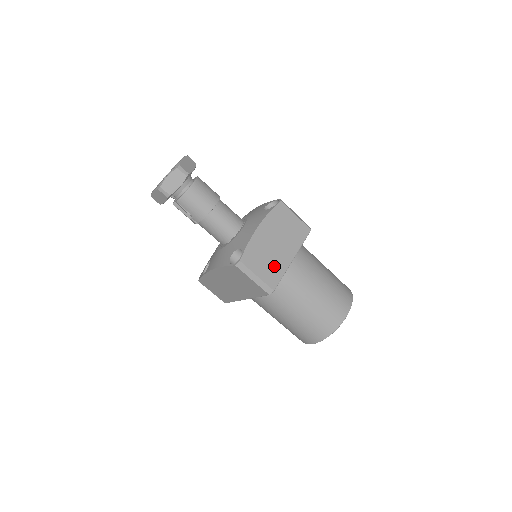
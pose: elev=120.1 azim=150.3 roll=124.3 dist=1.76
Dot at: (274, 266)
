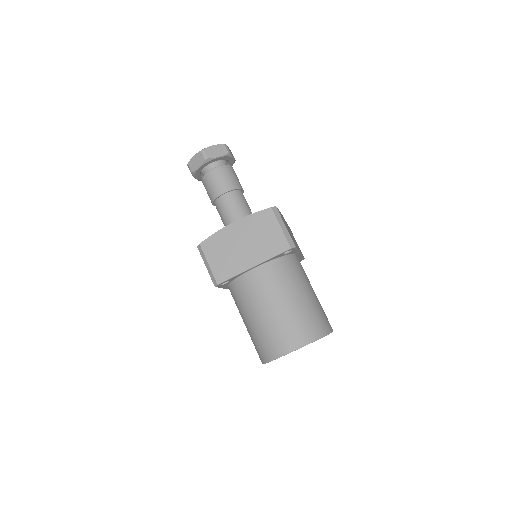
Dot at: (230, 263)
